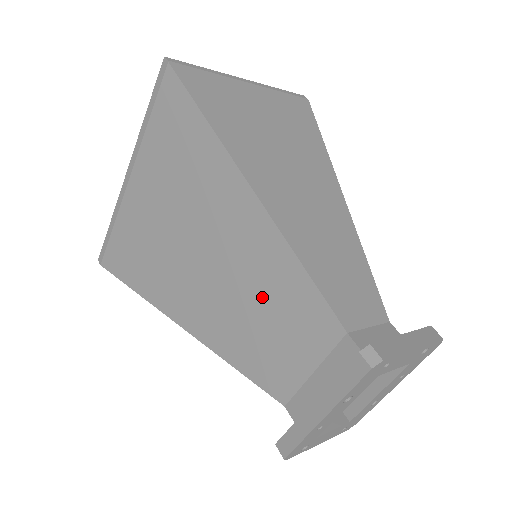
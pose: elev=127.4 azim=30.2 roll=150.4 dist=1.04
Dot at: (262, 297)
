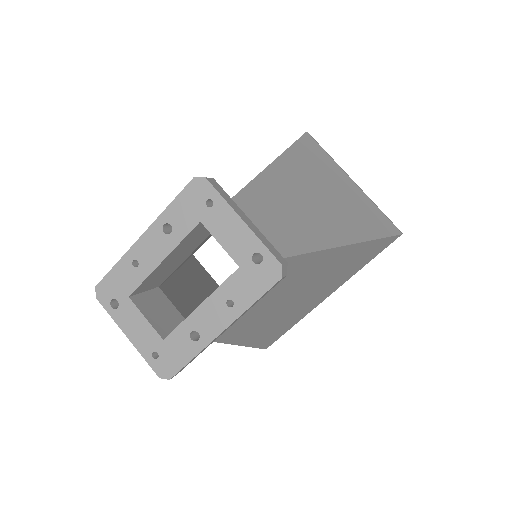
Dot at: occluded
